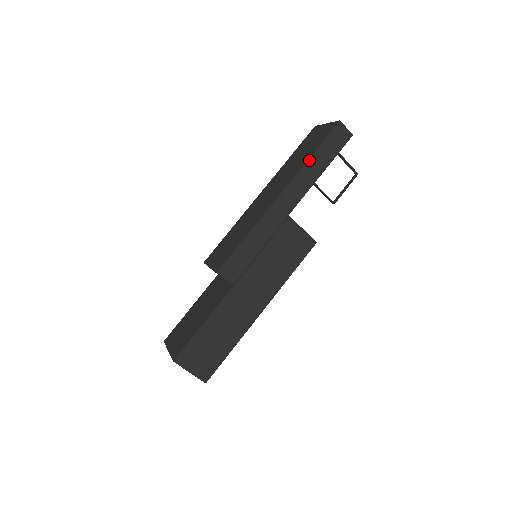
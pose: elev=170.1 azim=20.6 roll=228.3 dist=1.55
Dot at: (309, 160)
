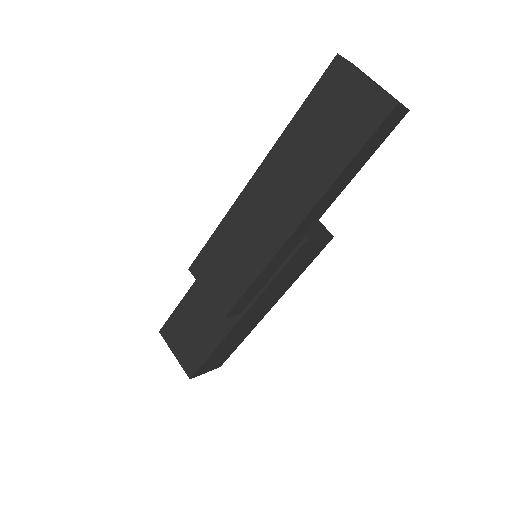
Dot at: (341, 174)
